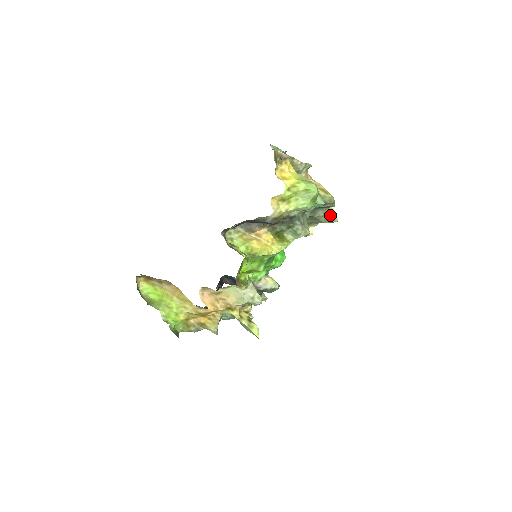
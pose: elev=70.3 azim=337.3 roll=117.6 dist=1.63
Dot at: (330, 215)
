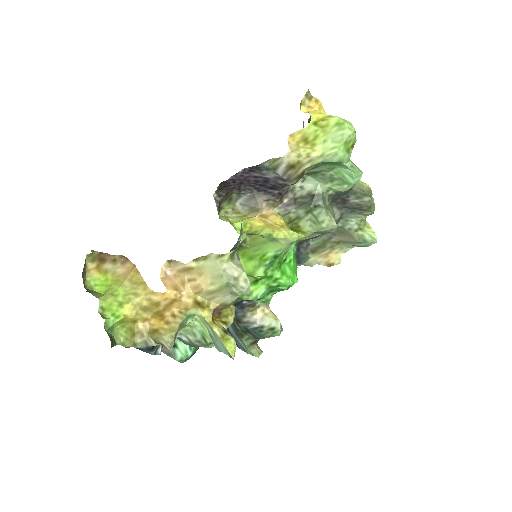
Dot at: (366, 232)
